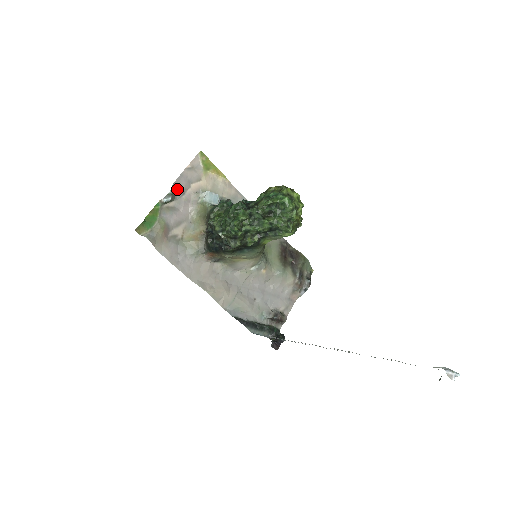
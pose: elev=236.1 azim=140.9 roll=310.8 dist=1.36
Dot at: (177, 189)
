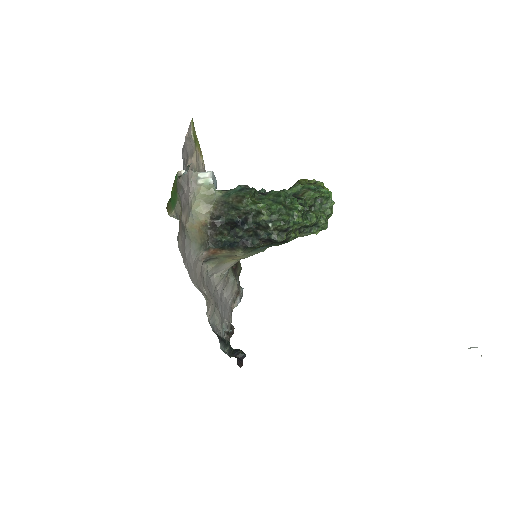
Dot at: (183, 161)
